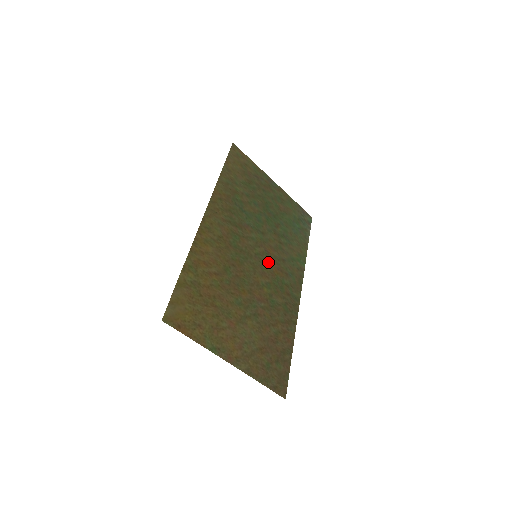
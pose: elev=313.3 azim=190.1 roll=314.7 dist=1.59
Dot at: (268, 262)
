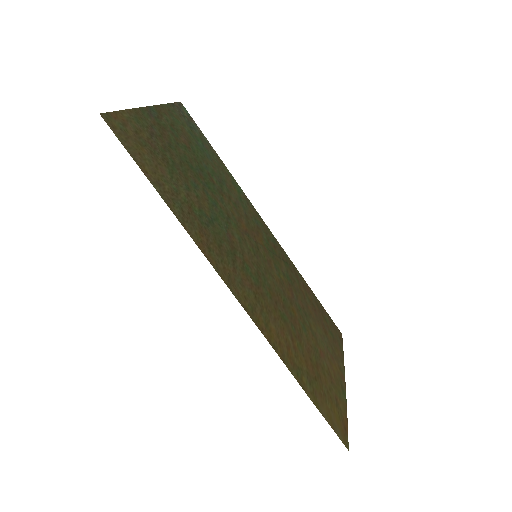
Dot at: (256, 243)
